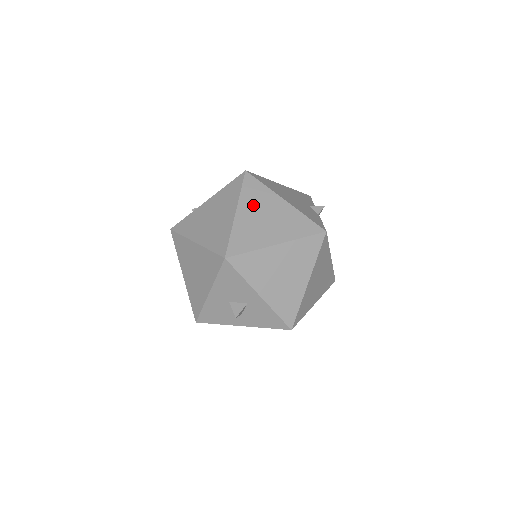
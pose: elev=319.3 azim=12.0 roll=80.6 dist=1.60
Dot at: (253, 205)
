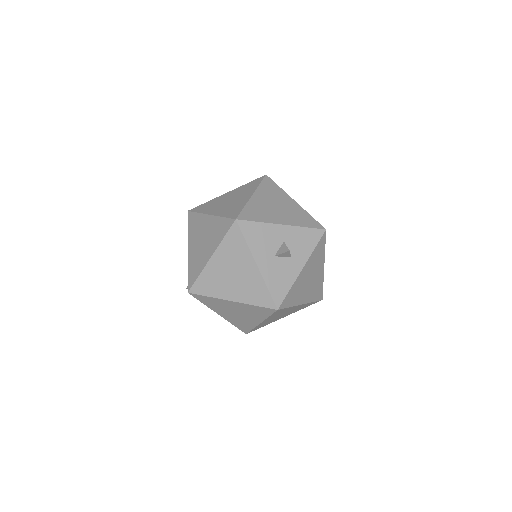
Dot at: (214, 207)
